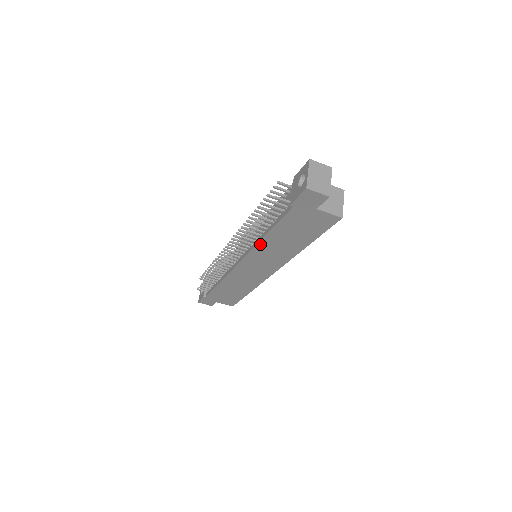
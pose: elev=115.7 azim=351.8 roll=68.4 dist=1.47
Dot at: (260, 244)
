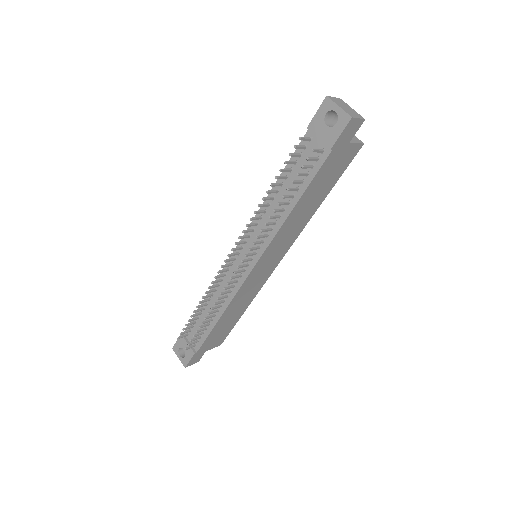
Dot at: (283, 226)
